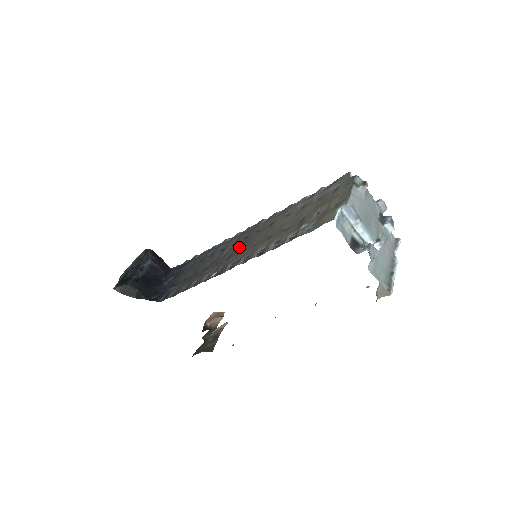
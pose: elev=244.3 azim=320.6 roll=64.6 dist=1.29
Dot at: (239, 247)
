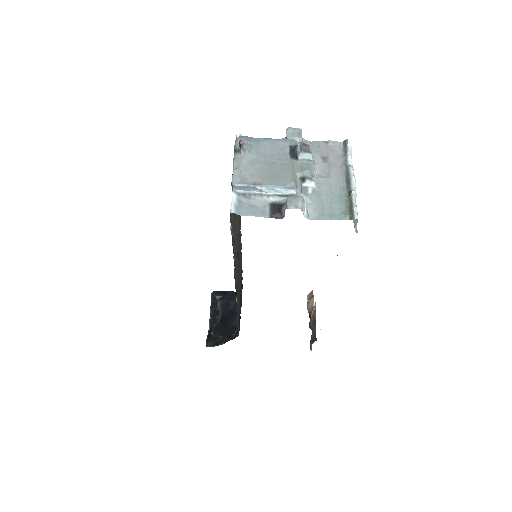
Dot at: (238, 260)
